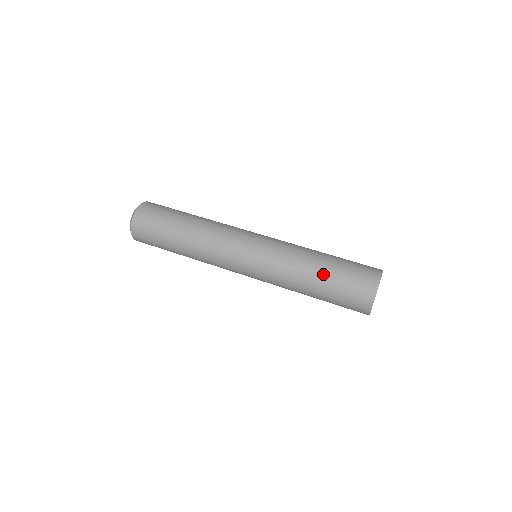
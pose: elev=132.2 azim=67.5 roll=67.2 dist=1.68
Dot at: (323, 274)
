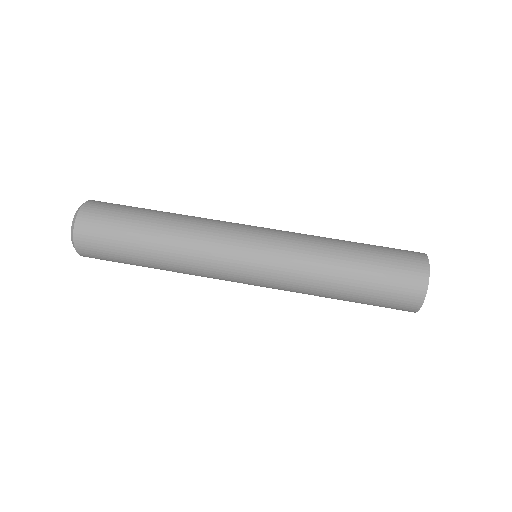
Dot at: (354, 279)
